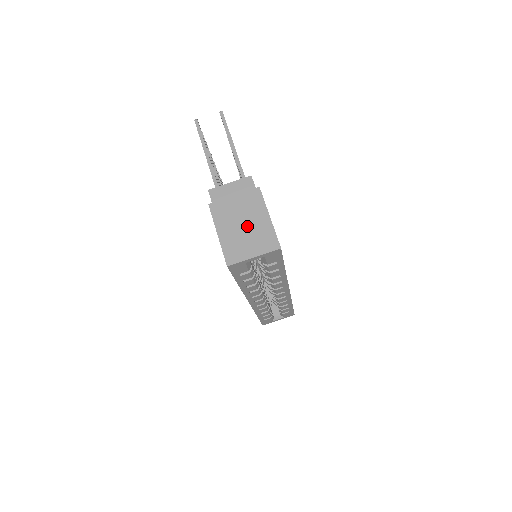
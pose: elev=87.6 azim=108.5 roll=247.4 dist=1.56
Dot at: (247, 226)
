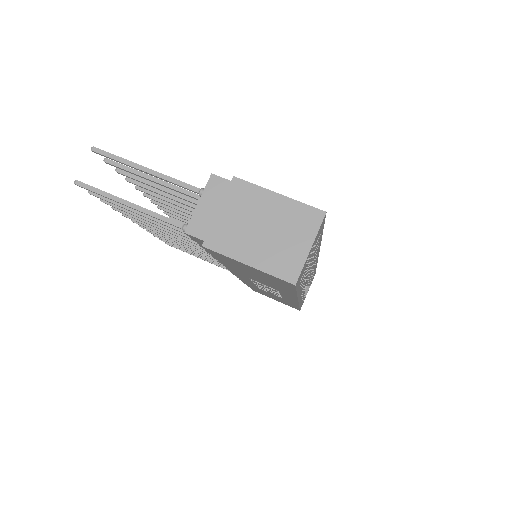
Dot at: (267, 226)
